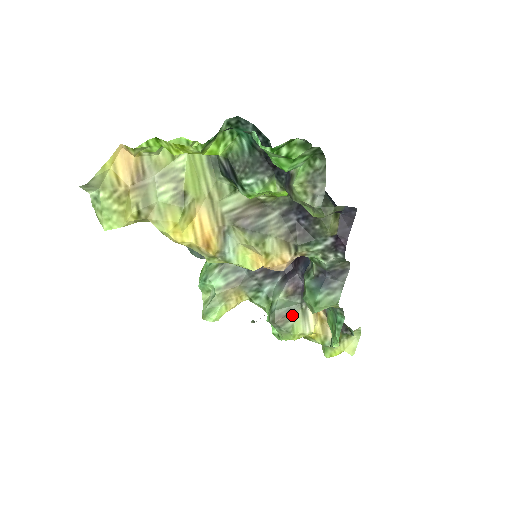
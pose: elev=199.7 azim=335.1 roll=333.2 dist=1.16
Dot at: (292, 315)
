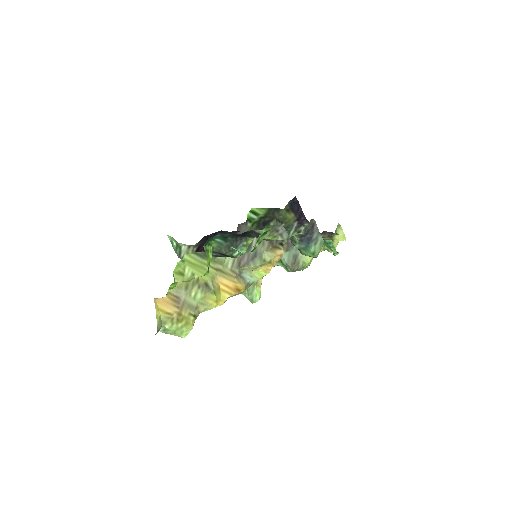
Dot at: (298, 257)
